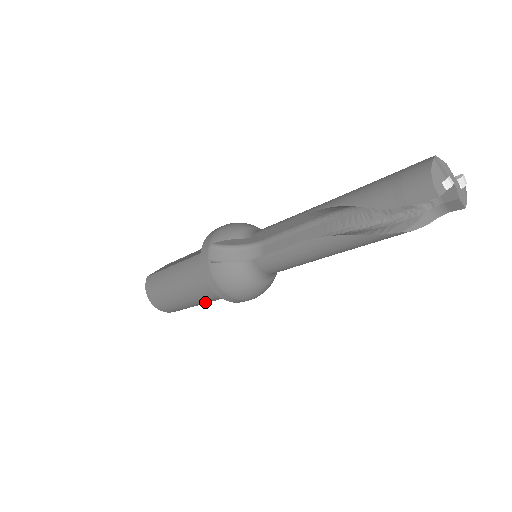
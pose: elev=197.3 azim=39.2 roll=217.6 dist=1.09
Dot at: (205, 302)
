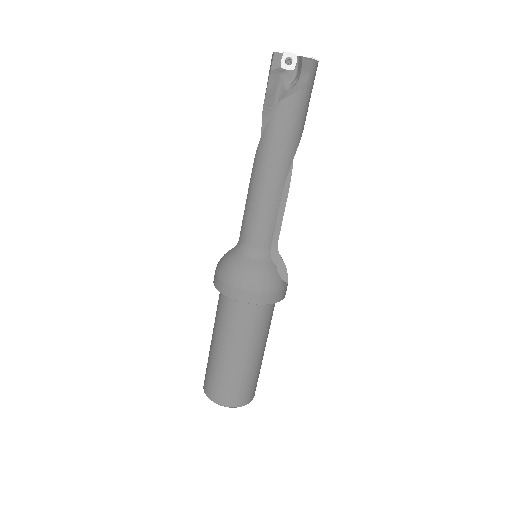
Dot at: (233, 344)
